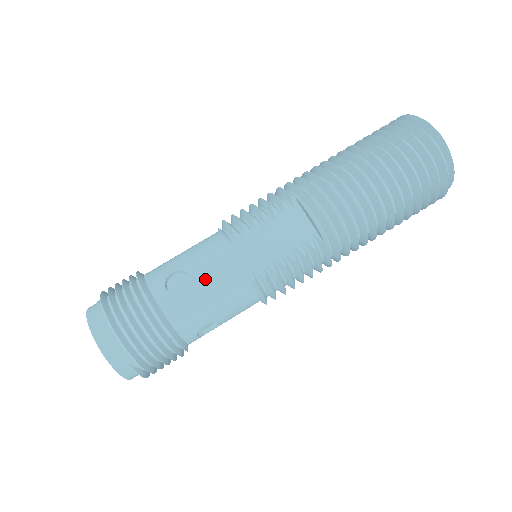
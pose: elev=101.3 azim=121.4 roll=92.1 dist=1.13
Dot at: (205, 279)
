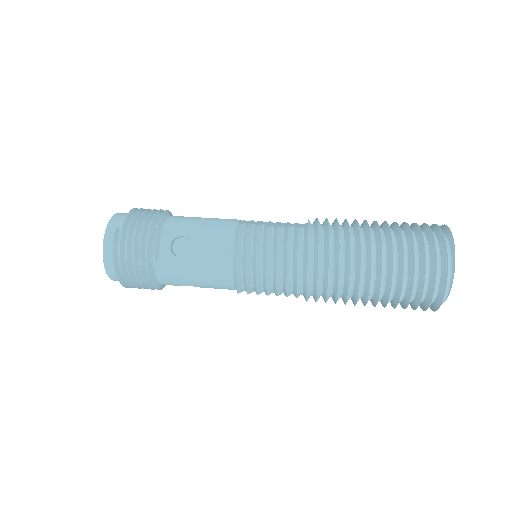
Dot at: (210, 218)
